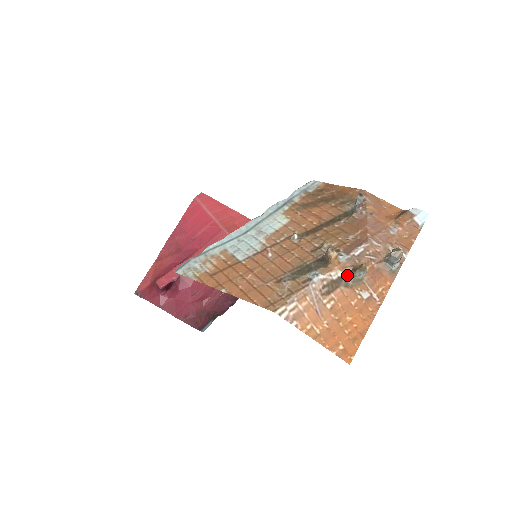
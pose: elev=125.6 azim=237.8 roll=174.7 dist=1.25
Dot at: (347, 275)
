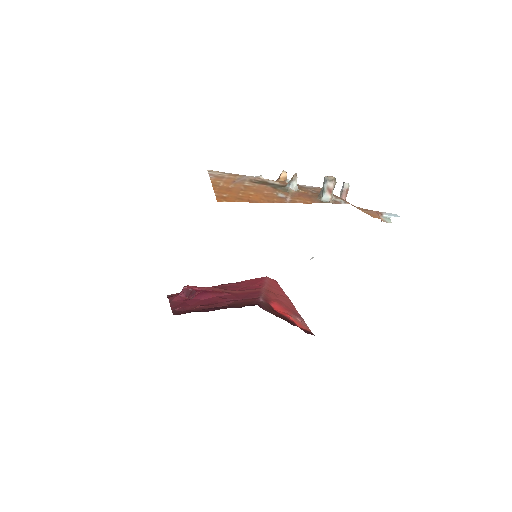
Dot at: (281, 186)
